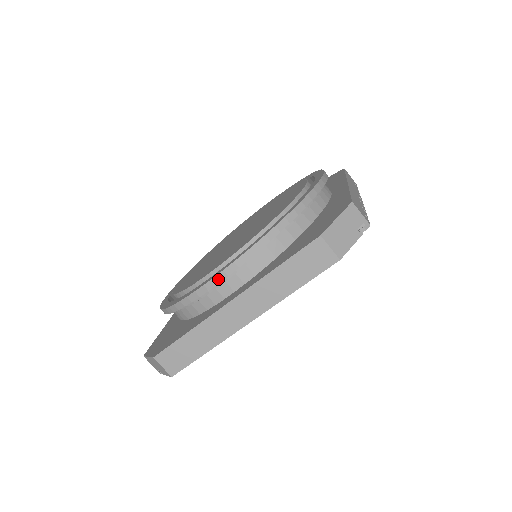
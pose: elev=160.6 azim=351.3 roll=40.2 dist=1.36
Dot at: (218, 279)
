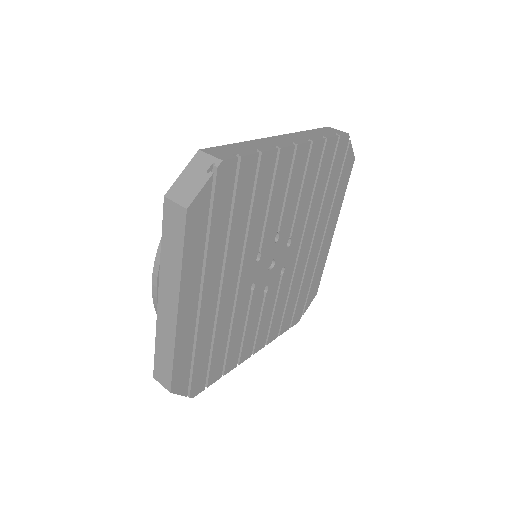
Dot at: (154, 283)
